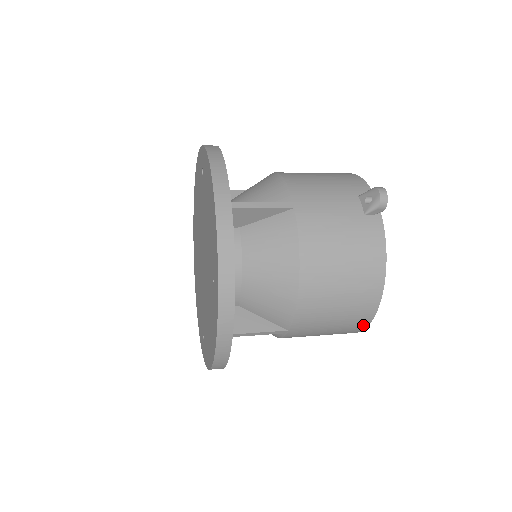
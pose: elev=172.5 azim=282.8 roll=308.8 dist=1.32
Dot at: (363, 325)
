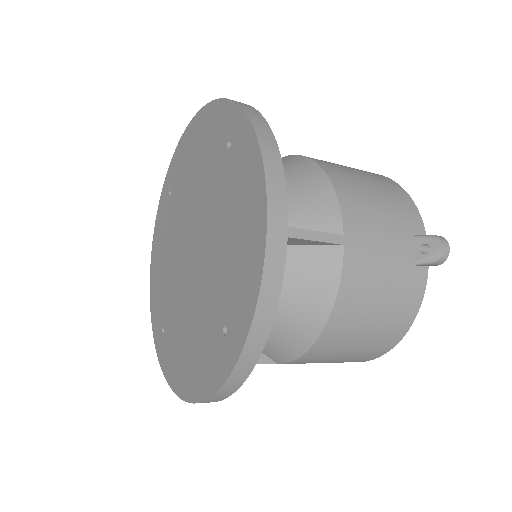
Dot at: occluded
